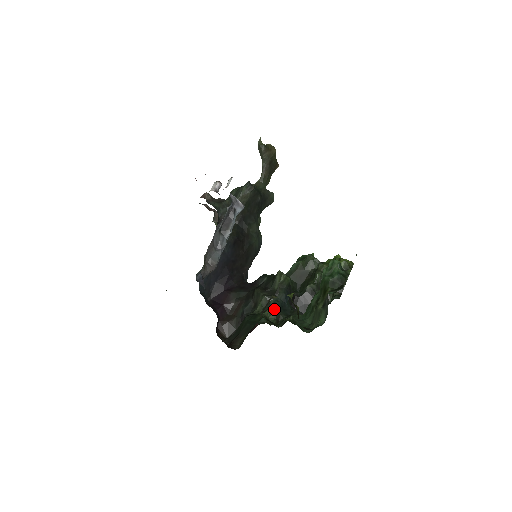
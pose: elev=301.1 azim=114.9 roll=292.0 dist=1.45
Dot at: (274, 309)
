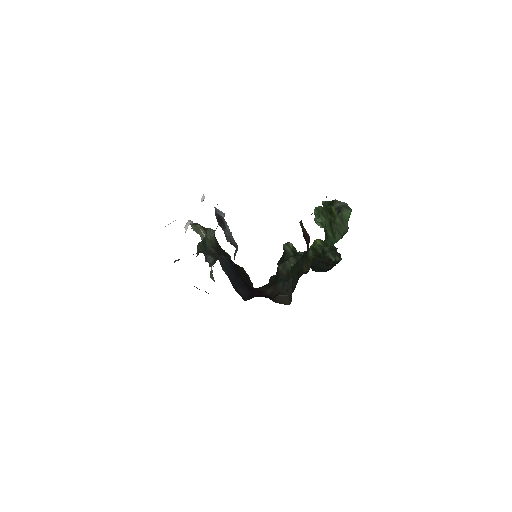
Dot at: occluded
